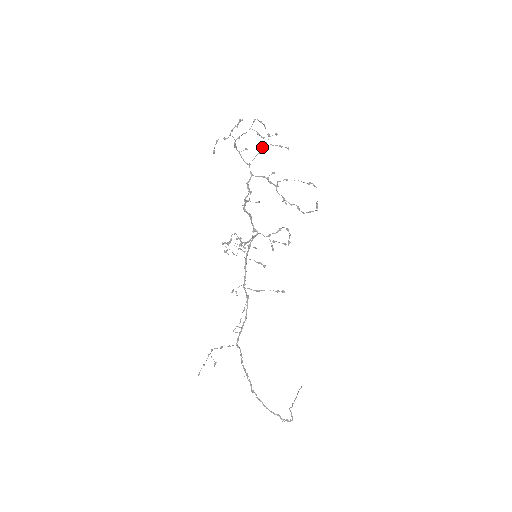
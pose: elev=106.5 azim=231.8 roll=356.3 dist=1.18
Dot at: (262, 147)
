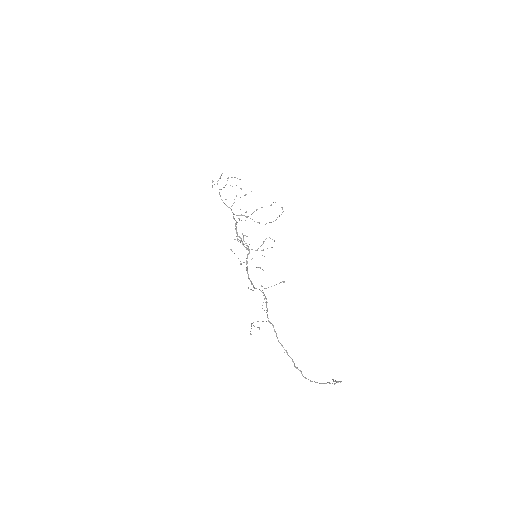
Dot at: occluded
